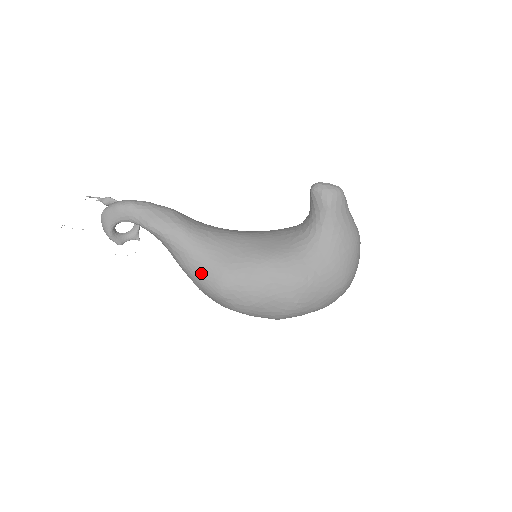
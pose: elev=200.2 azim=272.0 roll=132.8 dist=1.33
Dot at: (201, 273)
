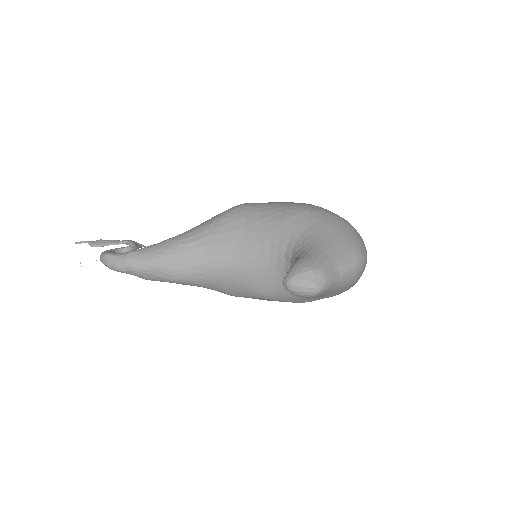
Dot at: occluded
